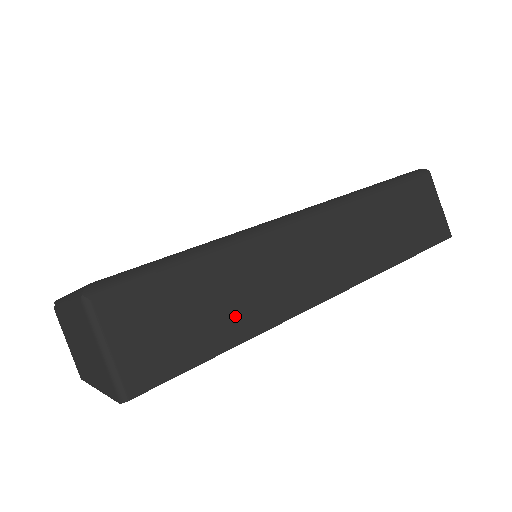
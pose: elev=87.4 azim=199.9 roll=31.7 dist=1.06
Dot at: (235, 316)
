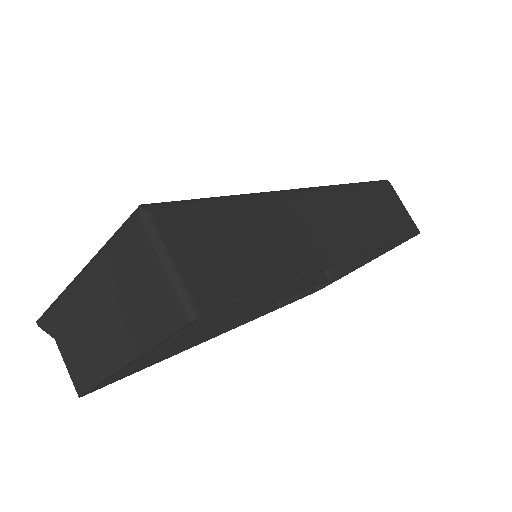
Dot at: (279, 257)
